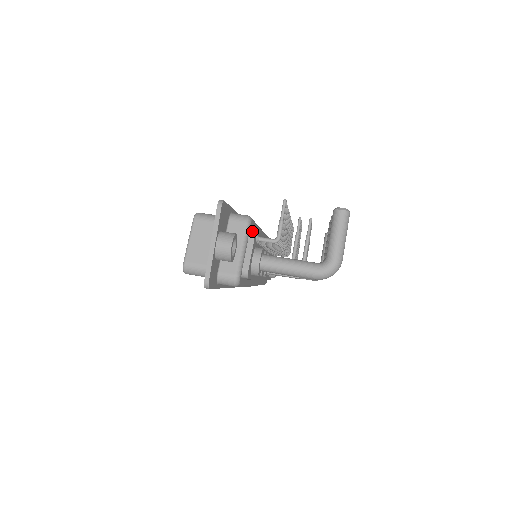
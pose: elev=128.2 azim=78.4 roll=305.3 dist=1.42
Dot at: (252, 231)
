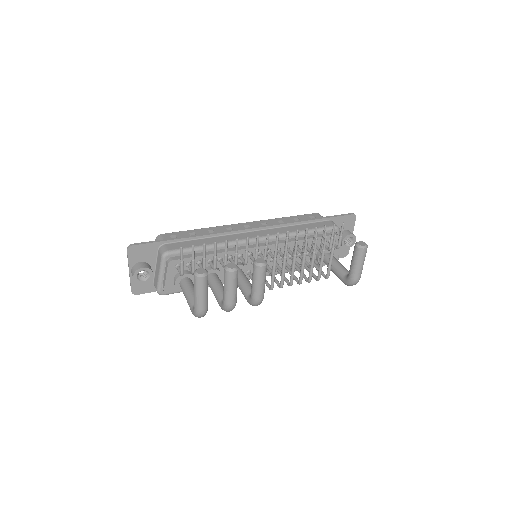
Dot at: (167, 263)
